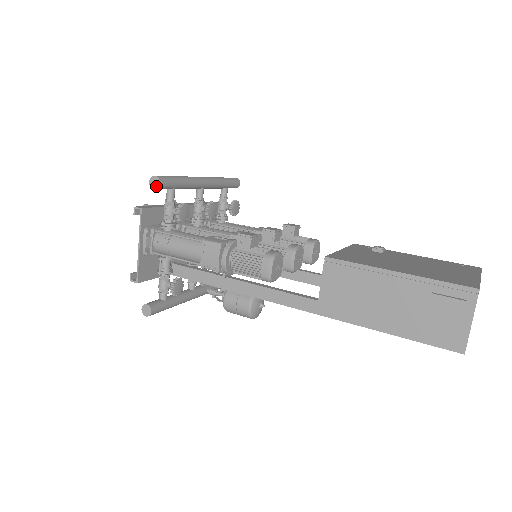
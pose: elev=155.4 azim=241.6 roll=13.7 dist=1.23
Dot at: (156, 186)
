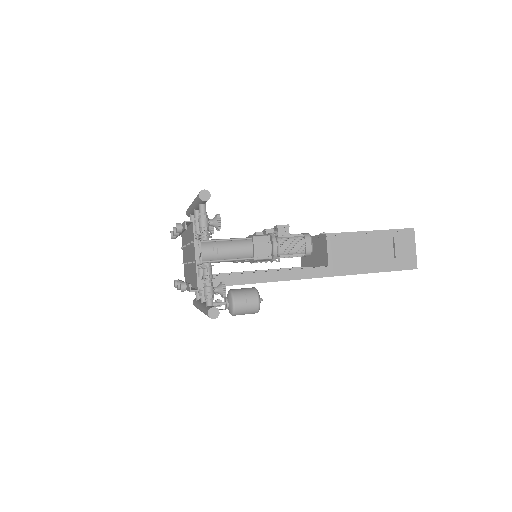
Dot at: (207, 198)
